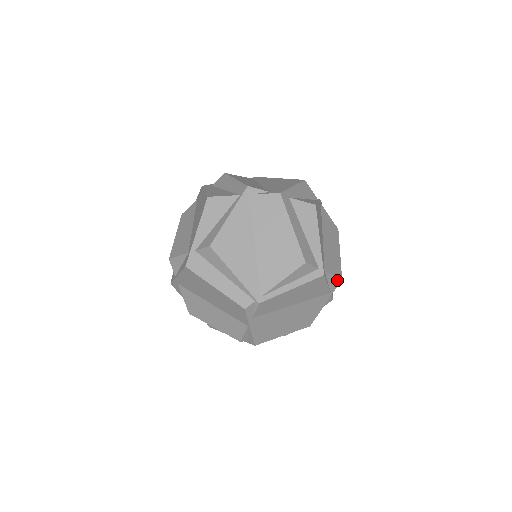
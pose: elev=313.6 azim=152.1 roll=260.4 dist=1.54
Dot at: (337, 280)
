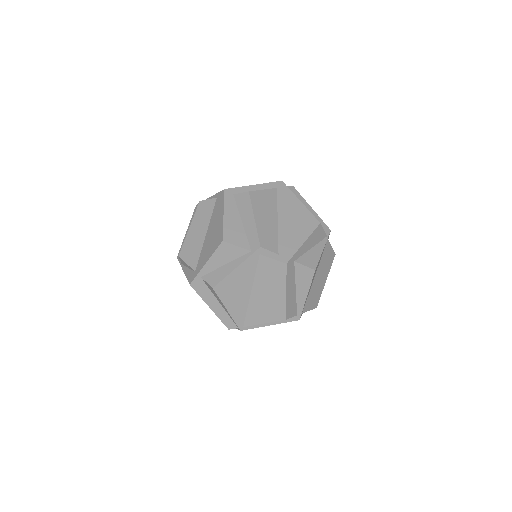
Dot at: (312, 309)
